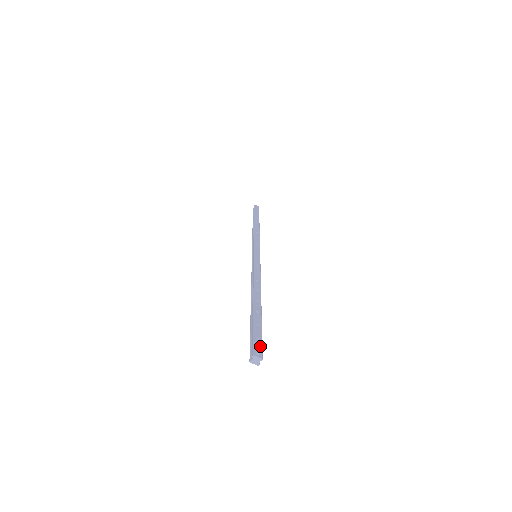
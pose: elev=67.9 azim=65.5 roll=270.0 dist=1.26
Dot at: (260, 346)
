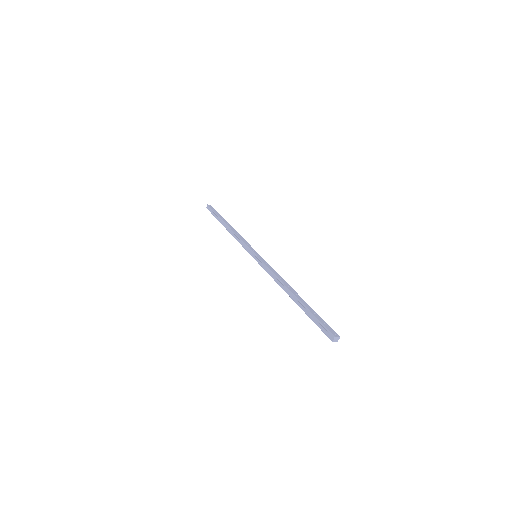
Dot at: (331, 329)
